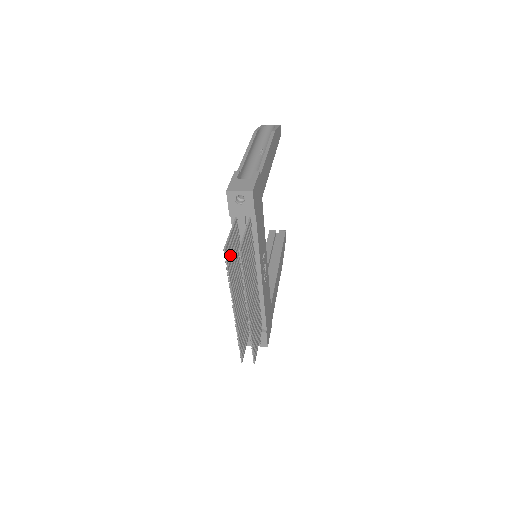
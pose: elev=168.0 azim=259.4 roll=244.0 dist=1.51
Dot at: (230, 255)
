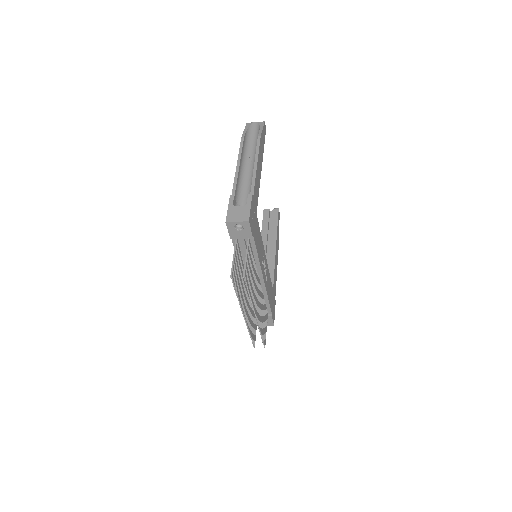
Dot at: (236, 276)
